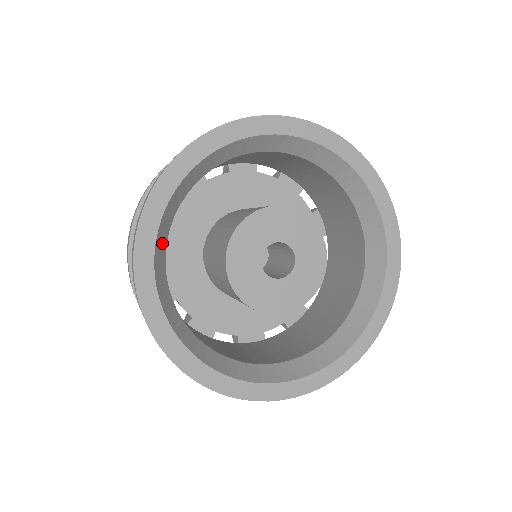
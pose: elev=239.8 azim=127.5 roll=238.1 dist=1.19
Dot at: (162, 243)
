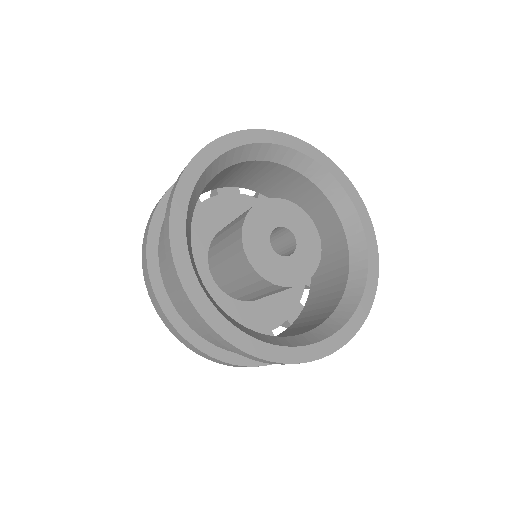
Dot at: (188, 232)
